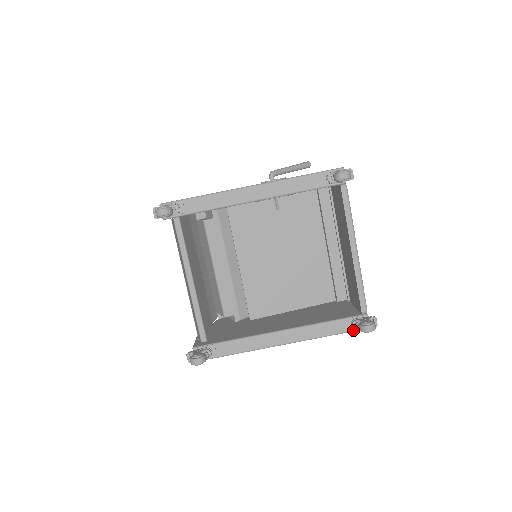
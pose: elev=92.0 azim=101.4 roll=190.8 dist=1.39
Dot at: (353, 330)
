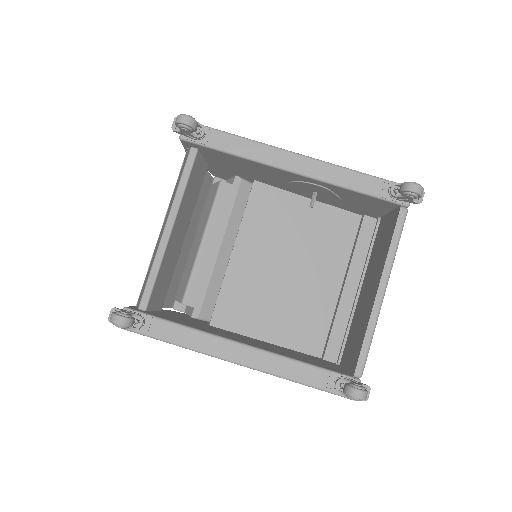
Dot at: (333, 391)
